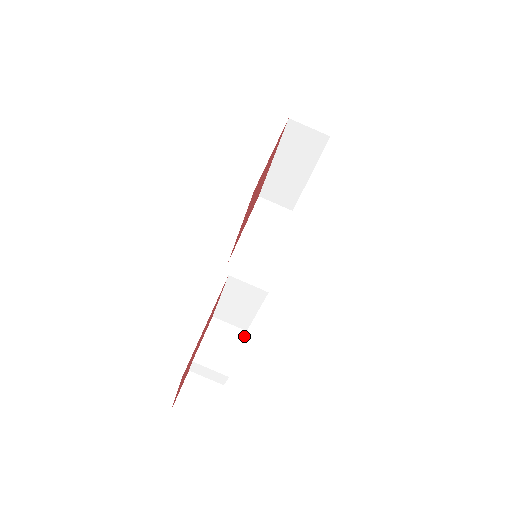
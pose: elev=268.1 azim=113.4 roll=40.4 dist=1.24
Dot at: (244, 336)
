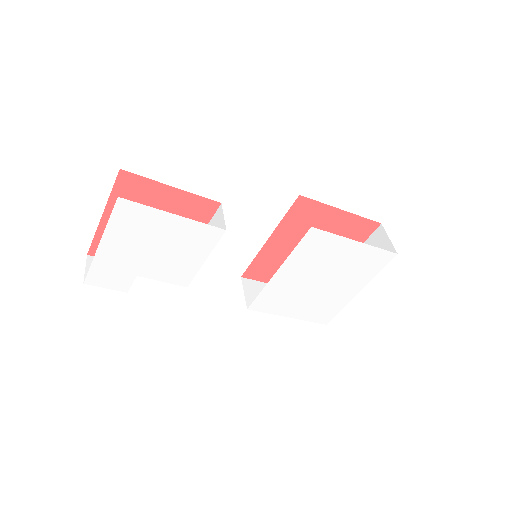
Dot at: (181, 285)
